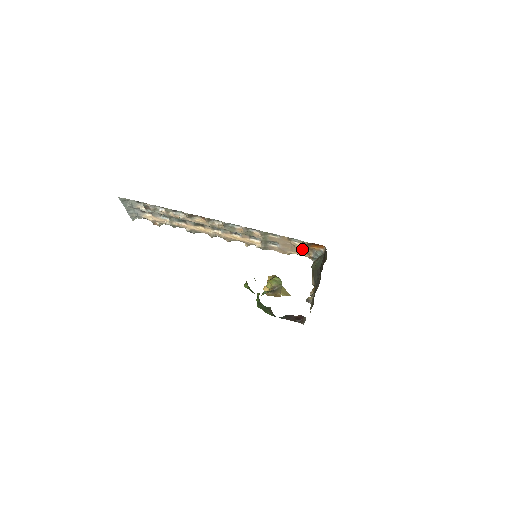
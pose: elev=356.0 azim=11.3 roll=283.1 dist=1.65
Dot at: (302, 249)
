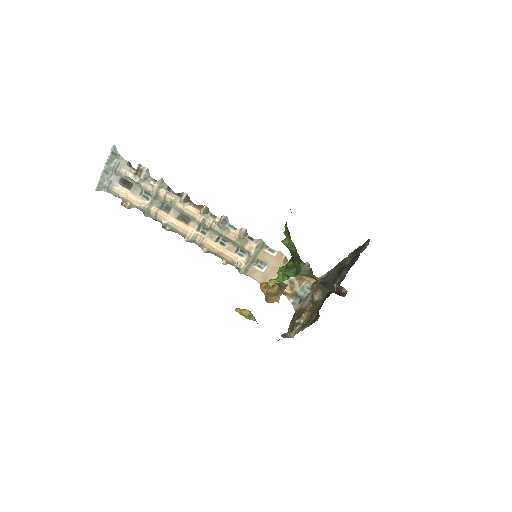
Dot at: (292, 277)
